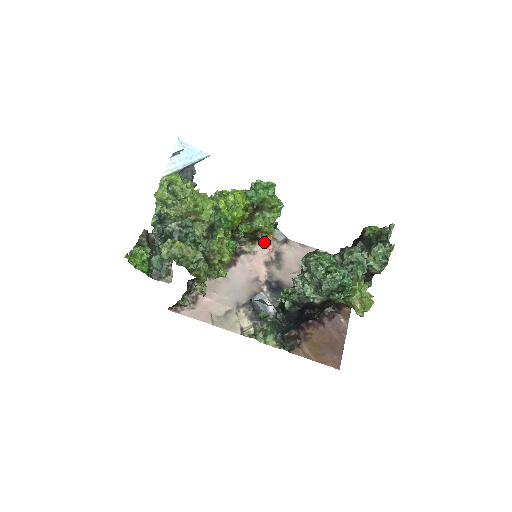
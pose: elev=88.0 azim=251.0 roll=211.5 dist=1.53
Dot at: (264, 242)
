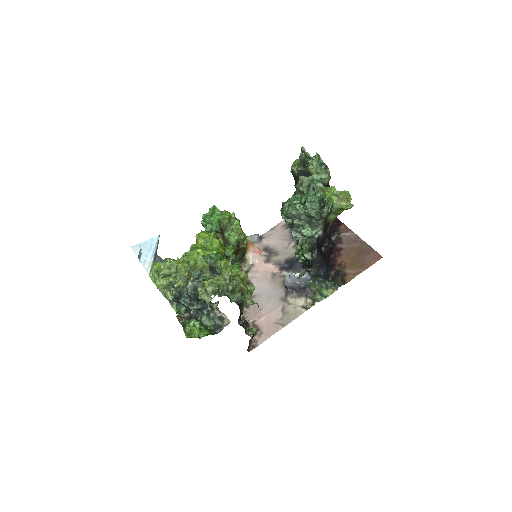
Dot at: (250, 252)
